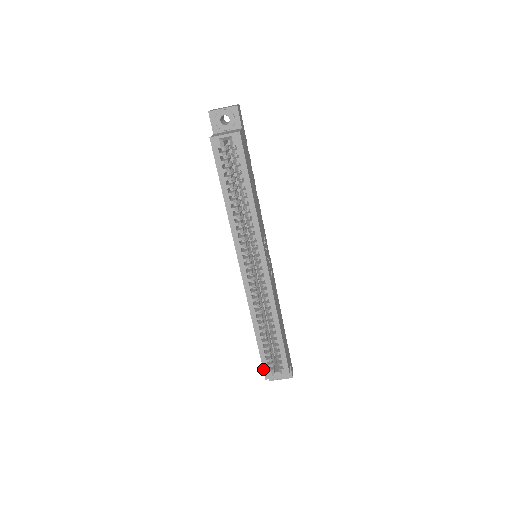
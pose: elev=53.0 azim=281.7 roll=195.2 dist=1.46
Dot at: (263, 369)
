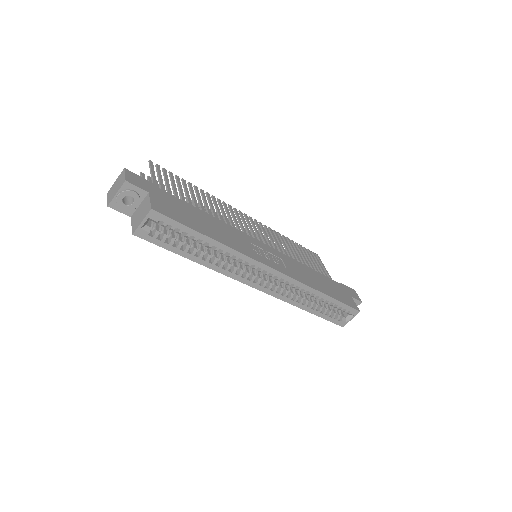
Dot at: occluded
